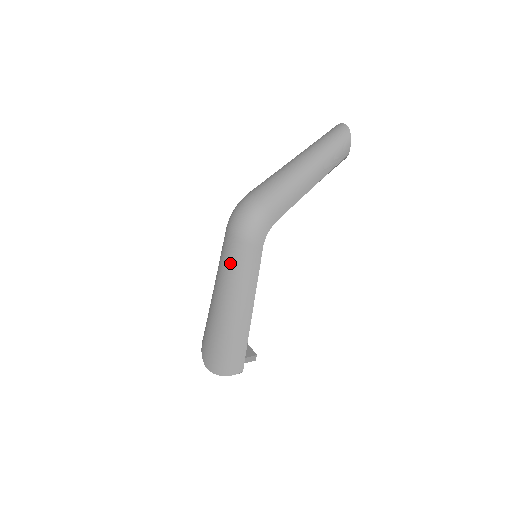
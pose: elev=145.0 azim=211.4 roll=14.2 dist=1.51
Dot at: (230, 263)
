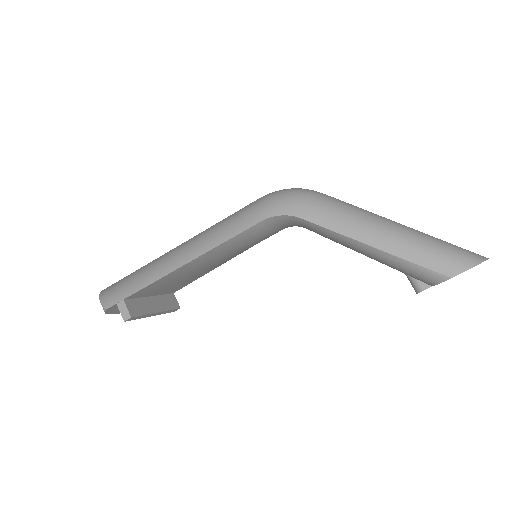
Dot at: (231, 215)
